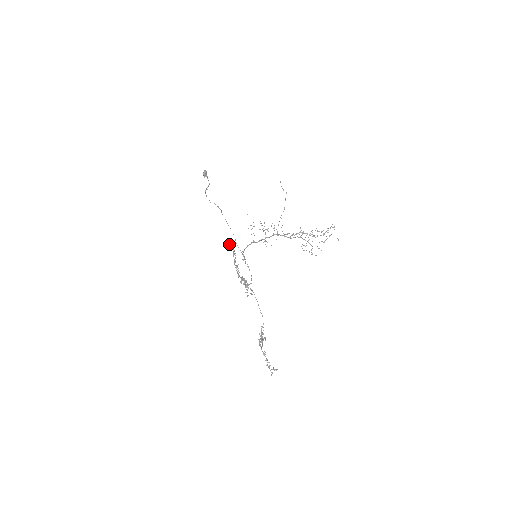
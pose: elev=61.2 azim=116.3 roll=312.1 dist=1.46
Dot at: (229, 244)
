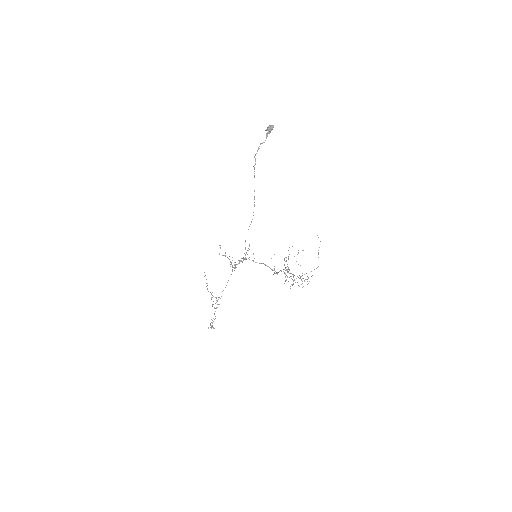
Dot at: occluded
